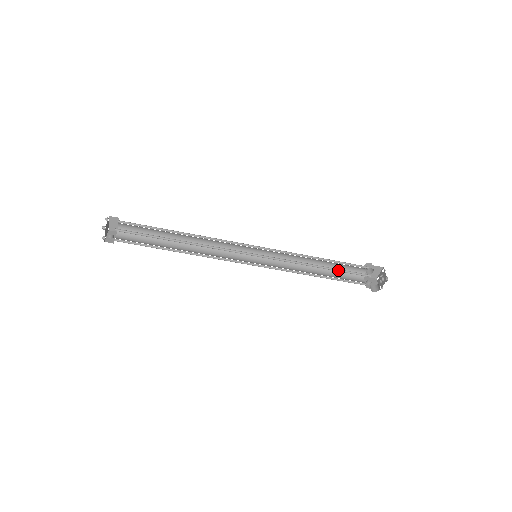
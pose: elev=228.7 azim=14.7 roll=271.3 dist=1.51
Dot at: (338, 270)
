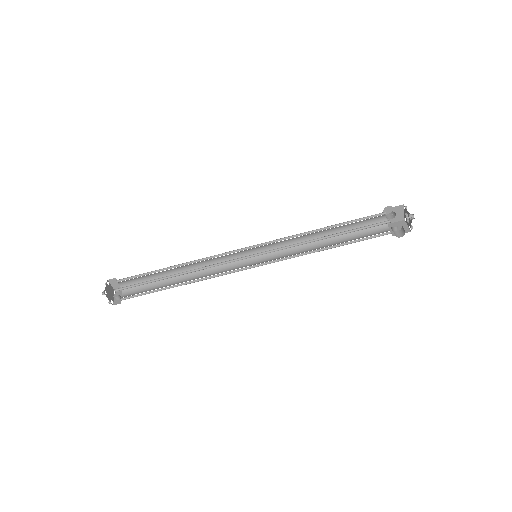
Dot at: (348, 232)
